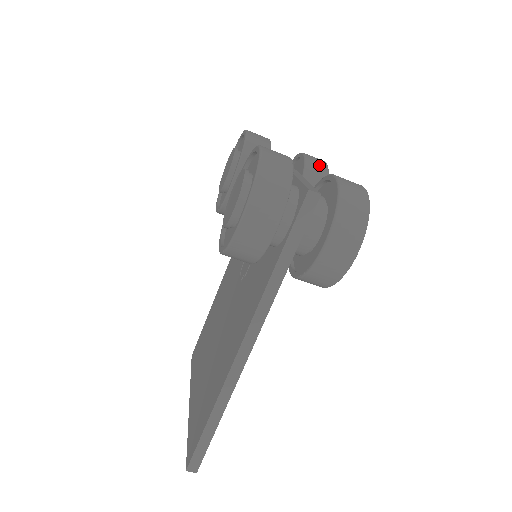
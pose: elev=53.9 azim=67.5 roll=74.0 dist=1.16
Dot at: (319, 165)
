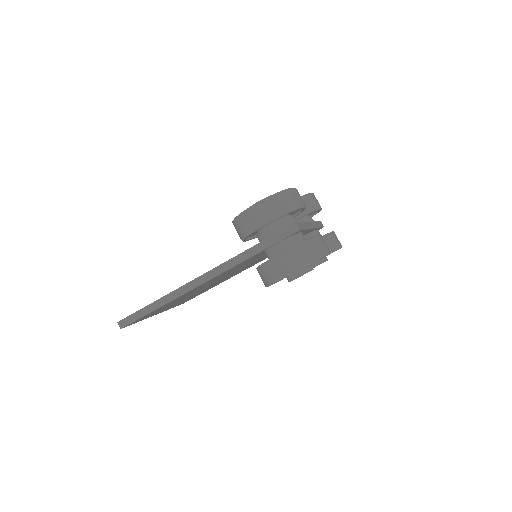
Dot at: (334, 242)
